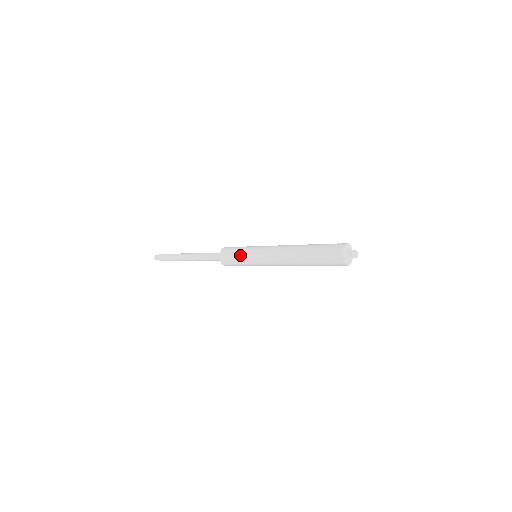
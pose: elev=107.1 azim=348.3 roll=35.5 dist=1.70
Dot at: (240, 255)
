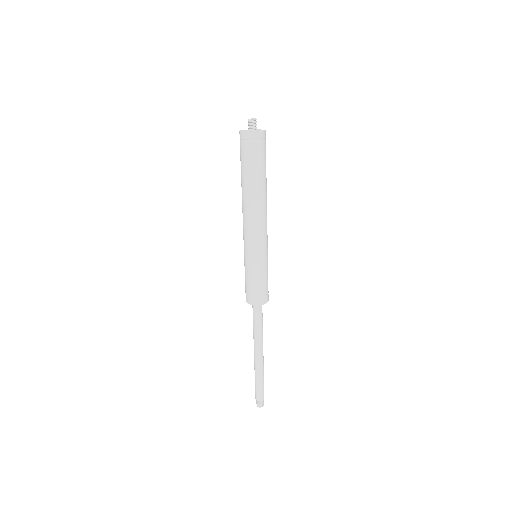
Dot at: (247, 273)
